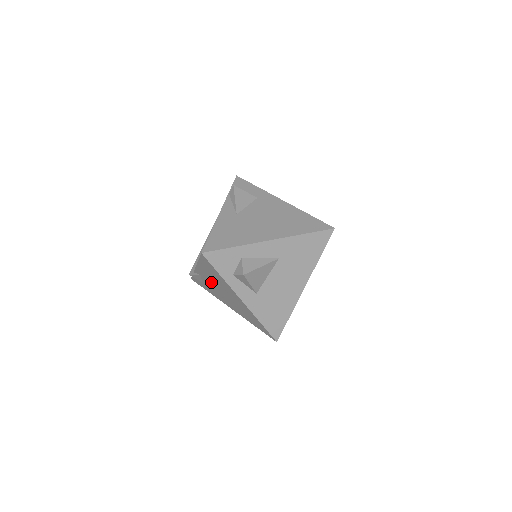
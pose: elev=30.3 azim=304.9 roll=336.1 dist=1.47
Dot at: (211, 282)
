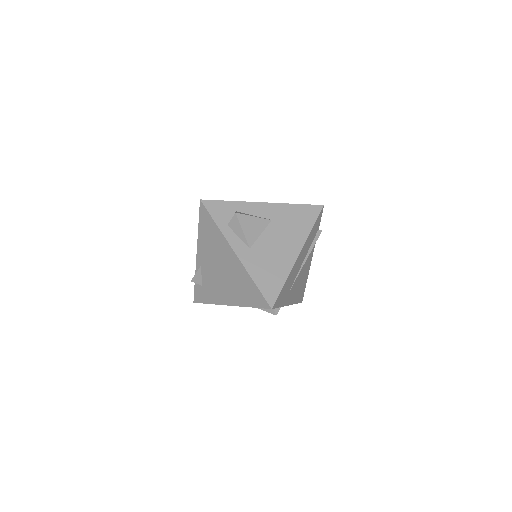
Dot at: (209, 264)
